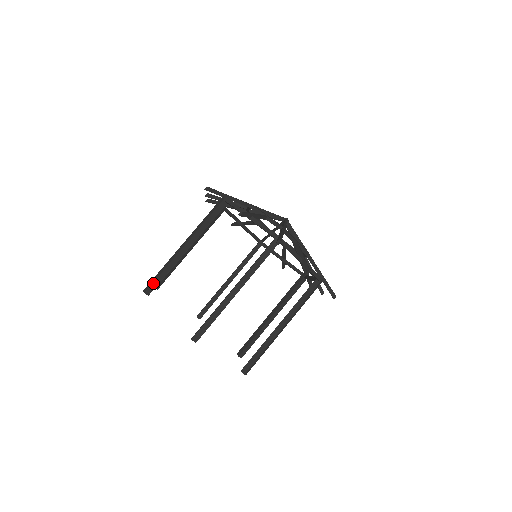
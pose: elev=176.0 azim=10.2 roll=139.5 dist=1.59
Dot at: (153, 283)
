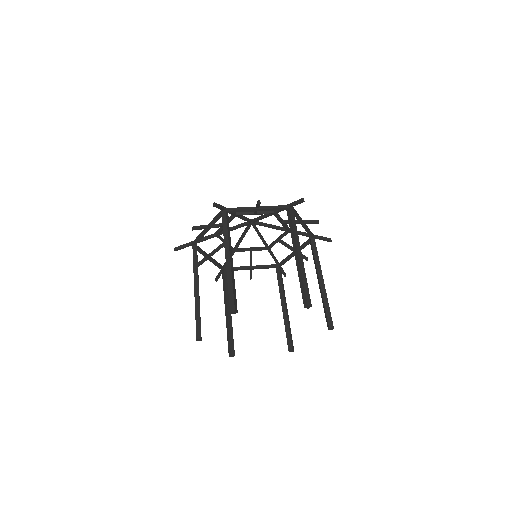
Dot at: (196, 328)
